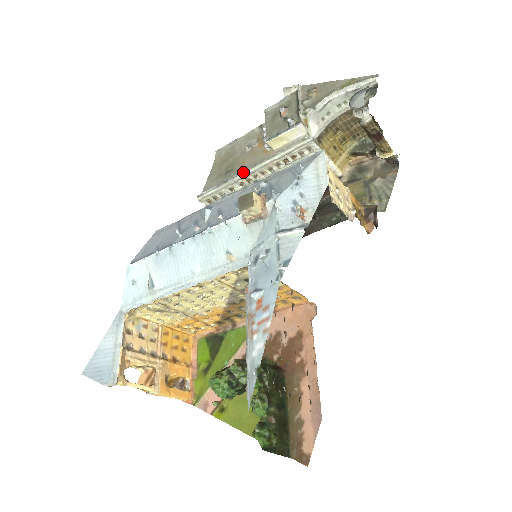
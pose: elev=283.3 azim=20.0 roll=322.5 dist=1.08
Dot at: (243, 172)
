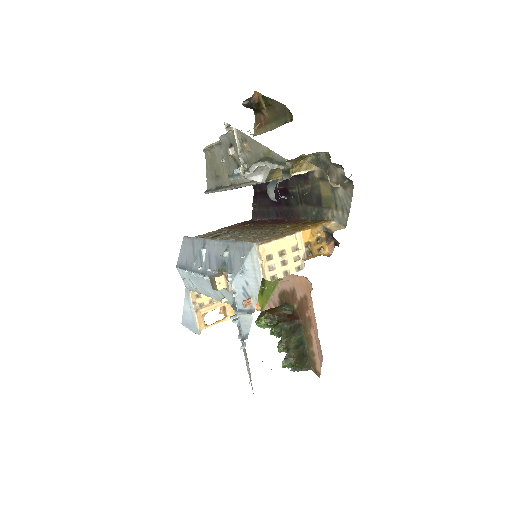
Dot at: (225, 189)
